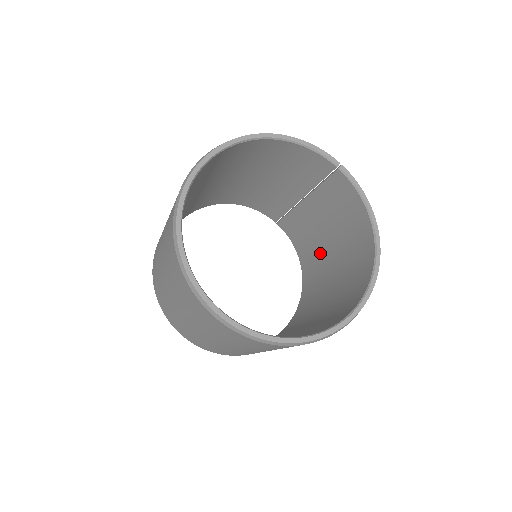
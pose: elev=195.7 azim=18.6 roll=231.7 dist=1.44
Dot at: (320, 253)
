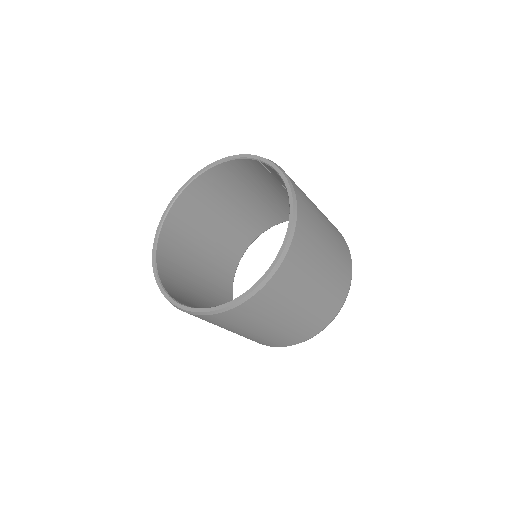
Dot at: occluded
